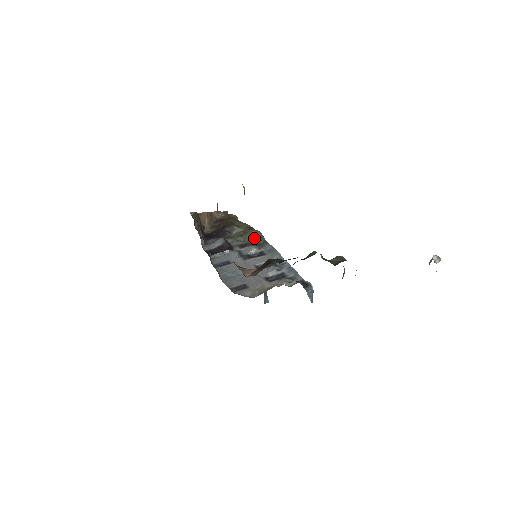
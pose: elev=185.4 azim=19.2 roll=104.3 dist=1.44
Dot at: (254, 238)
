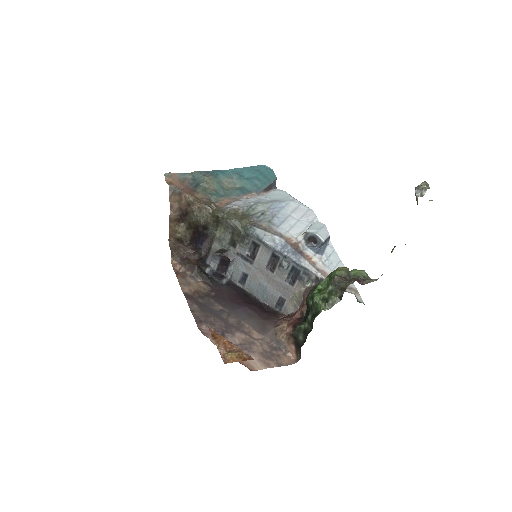
Dot at: (231, 229)
